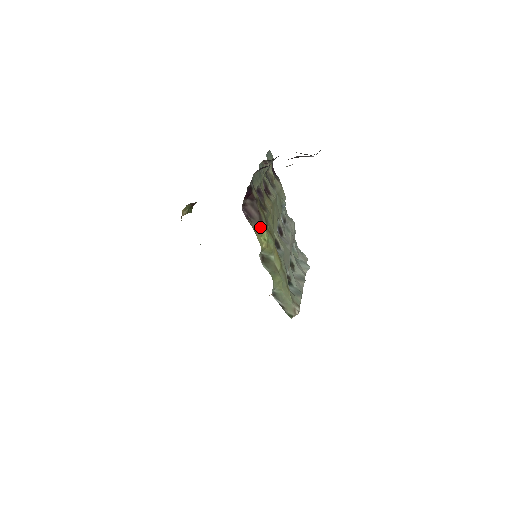
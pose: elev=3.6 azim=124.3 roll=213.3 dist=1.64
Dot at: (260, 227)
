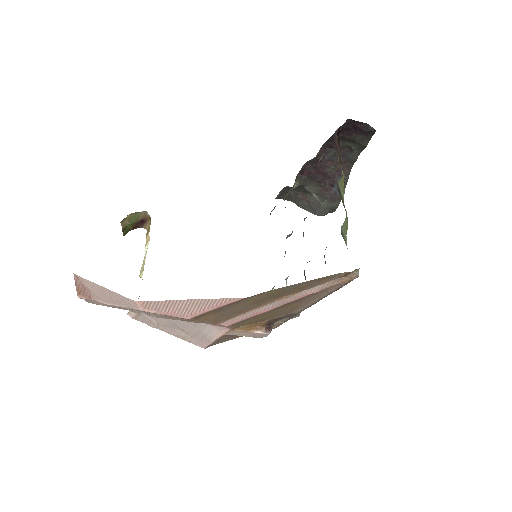
Dot at: occluded
